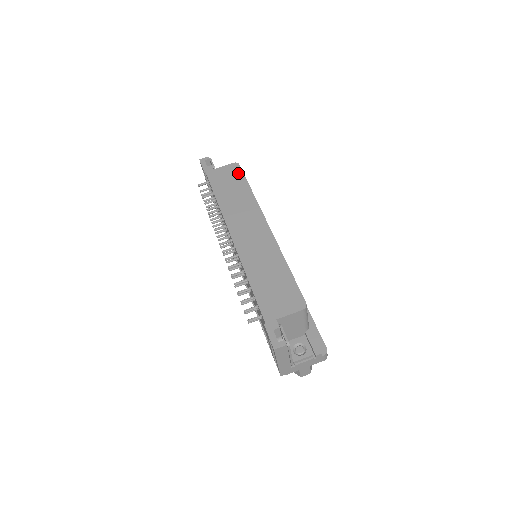
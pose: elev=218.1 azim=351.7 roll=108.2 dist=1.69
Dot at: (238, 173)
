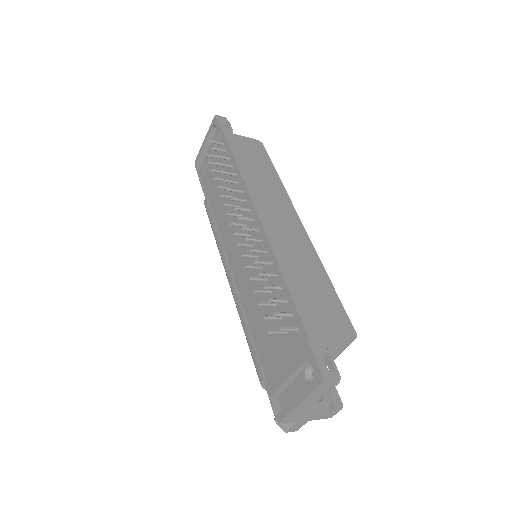
Dot at: (263, 152)
